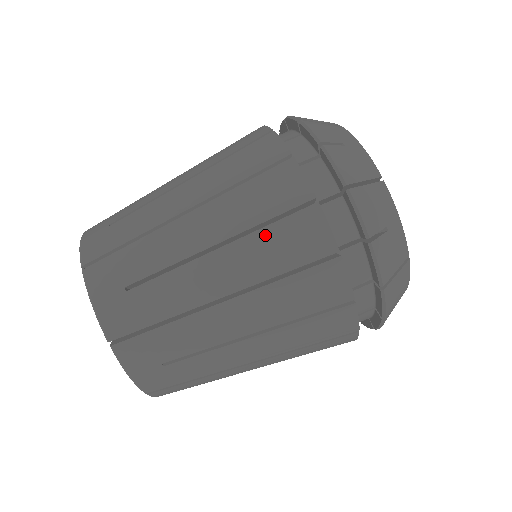
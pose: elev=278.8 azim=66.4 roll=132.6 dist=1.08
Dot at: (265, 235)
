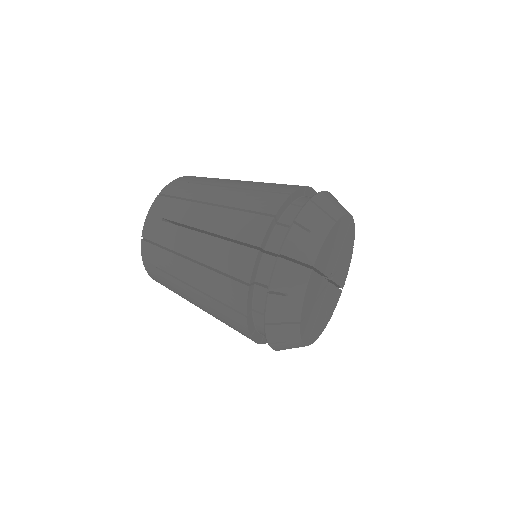
Dot at: (256, 193)
